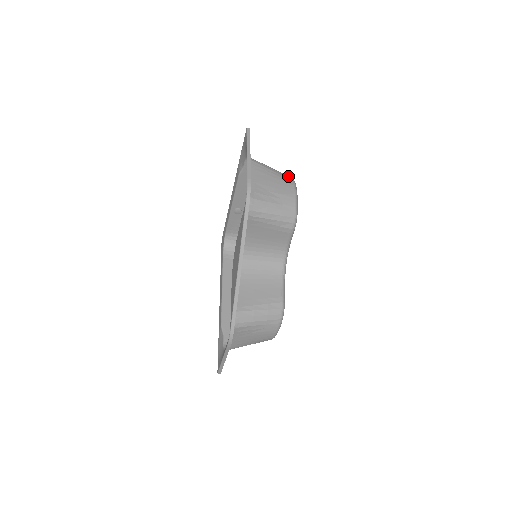
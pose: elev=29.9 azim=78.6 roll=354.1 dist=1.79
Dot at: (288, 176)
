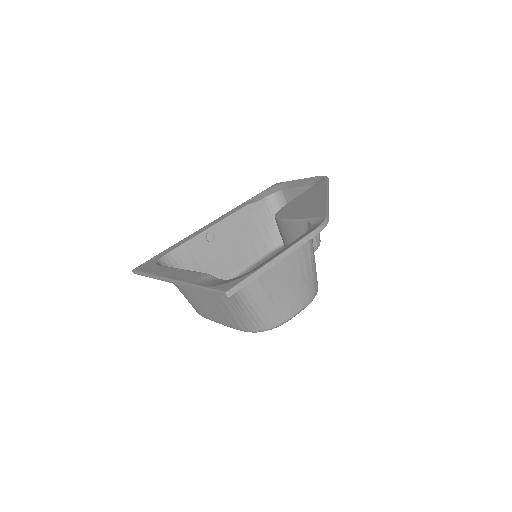
Dot at: occluded
